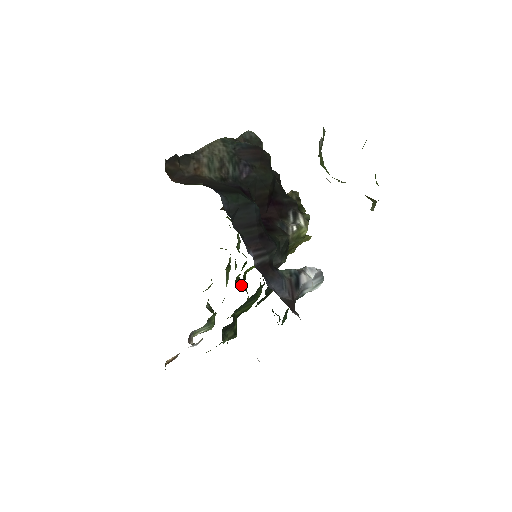
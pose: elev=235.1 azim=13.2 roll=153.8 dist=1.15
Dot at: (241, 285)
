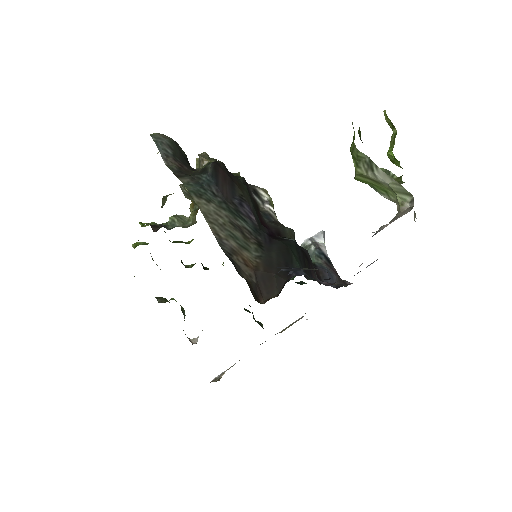
Dot at: occluded
